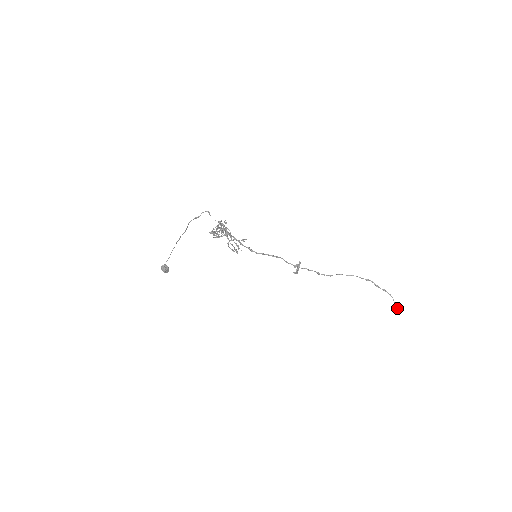
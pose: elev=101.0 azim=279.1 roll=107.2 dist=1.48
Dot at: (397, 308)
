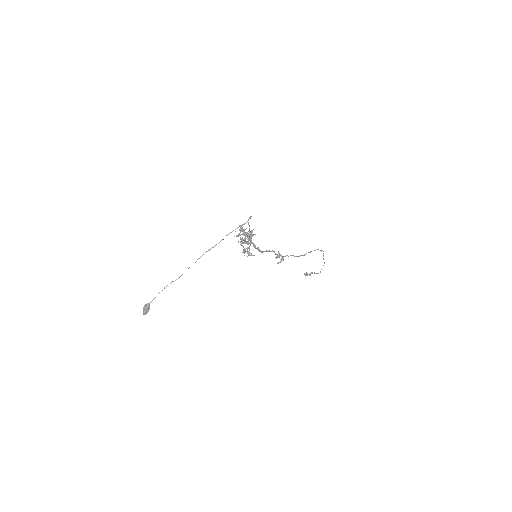
Dot at: occluded
